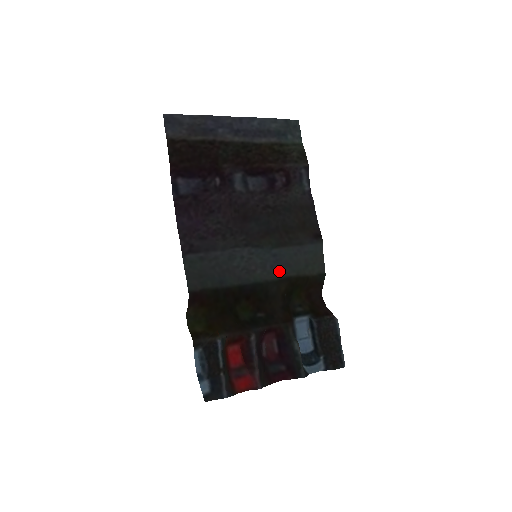
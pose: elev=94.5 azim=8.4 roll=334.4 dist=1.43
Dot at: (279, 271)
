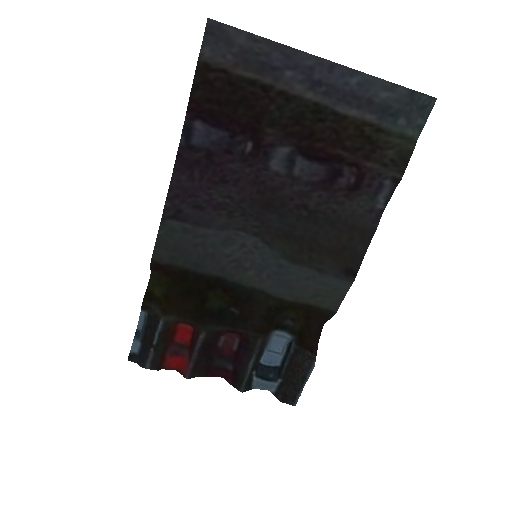
Dot at: (274, 286)
